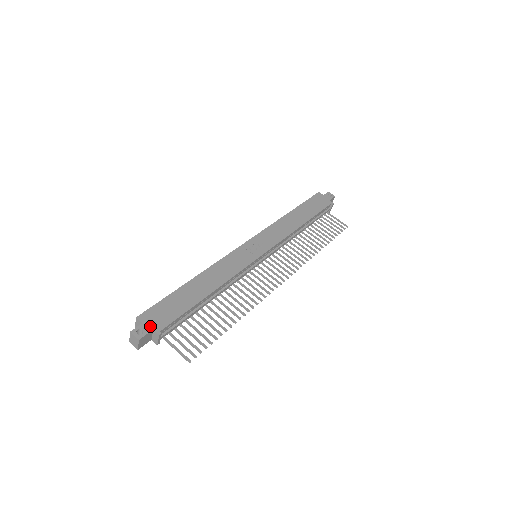
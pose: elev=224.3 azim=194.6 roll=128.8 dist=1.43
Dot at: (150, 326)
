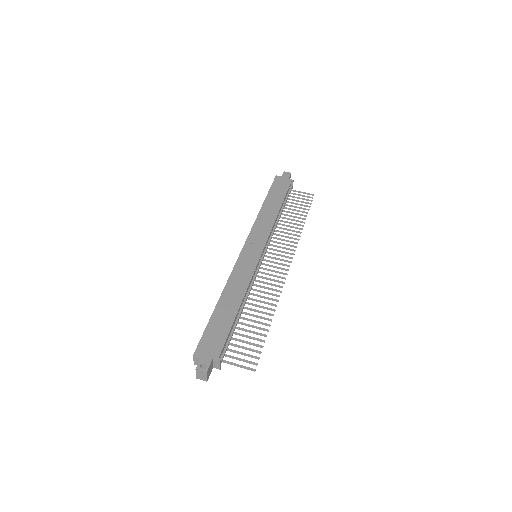
Dot at: (208, 357)
